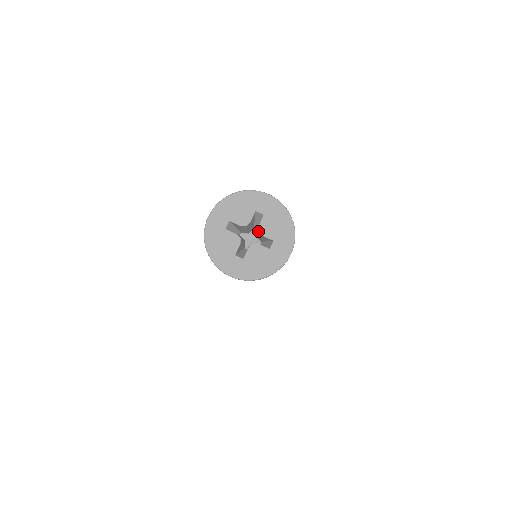
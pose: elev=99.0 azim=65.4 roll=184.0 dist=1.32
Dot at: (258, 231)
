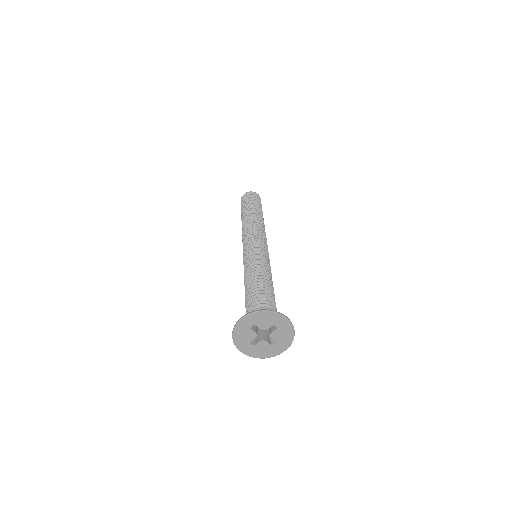
Dot at: (270, 335)
